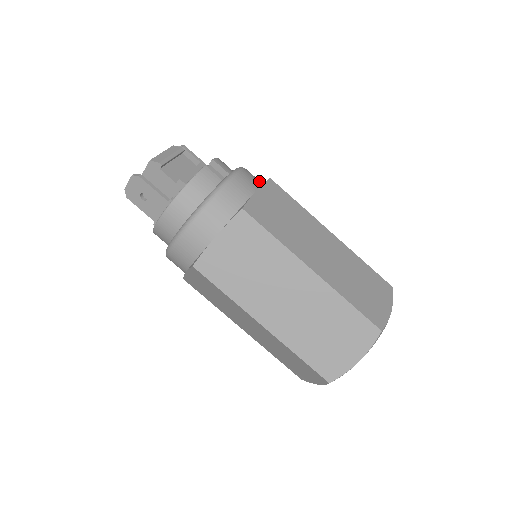
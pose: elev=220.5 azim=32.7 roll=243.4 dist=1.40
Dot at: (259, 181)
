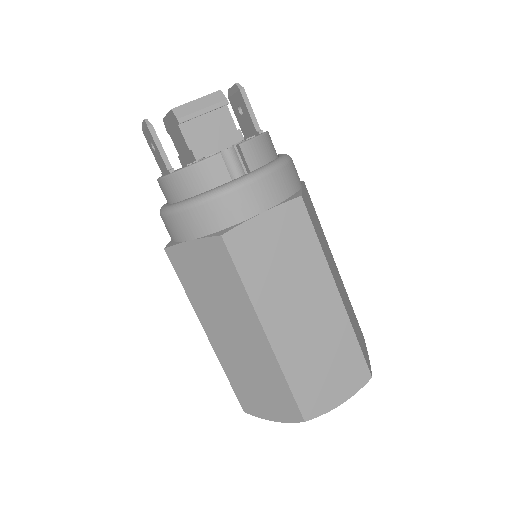
Dot at: (286, 193)
